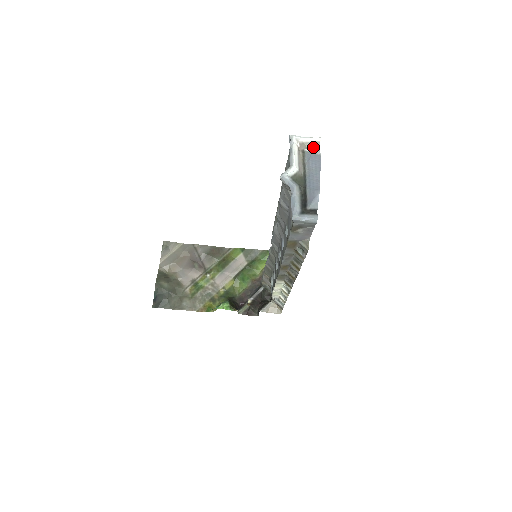
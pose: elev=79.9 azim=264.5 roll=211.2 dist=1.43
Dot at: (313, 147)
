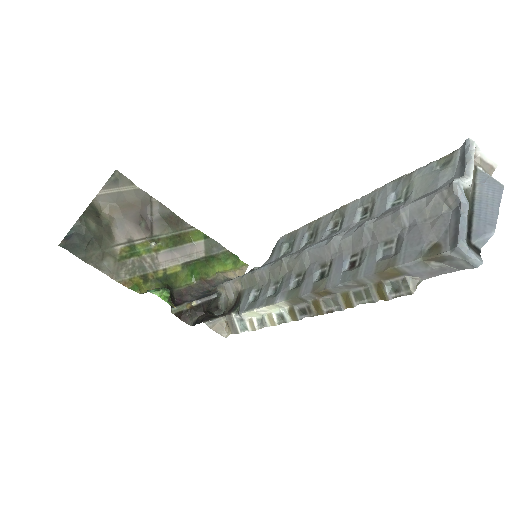
Dot at: (486, 170)
